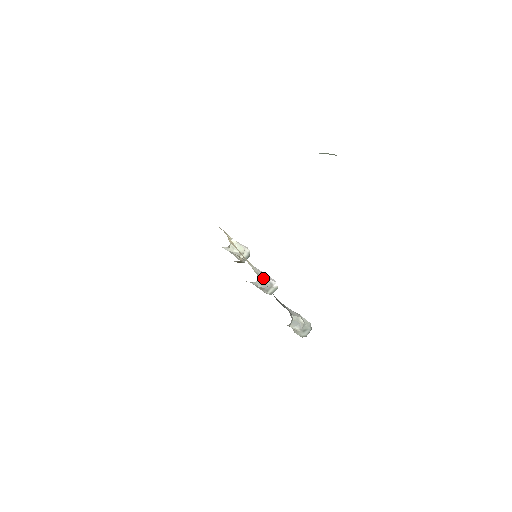
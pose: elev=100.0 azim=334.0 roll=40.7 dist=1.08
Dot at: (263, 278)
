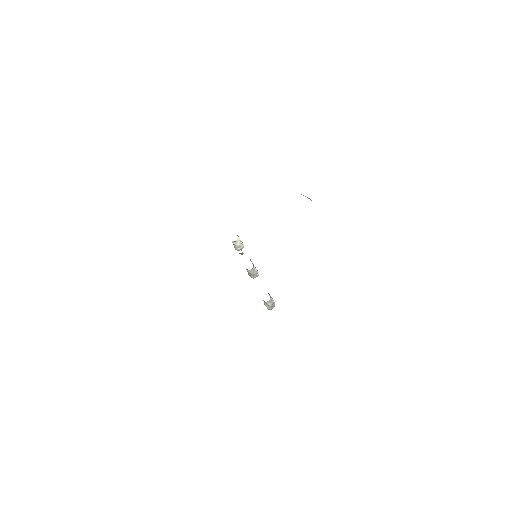
Dot at: (254, 269)
